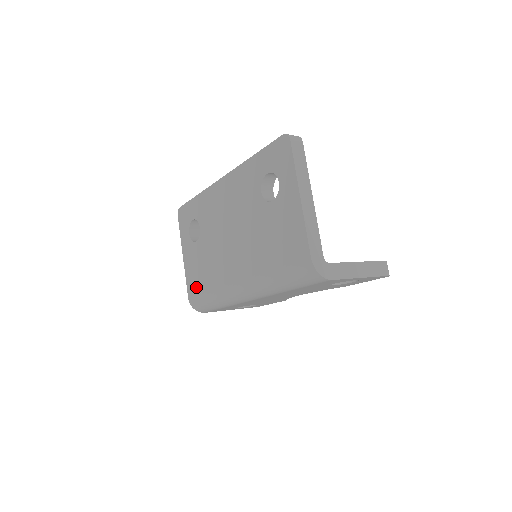
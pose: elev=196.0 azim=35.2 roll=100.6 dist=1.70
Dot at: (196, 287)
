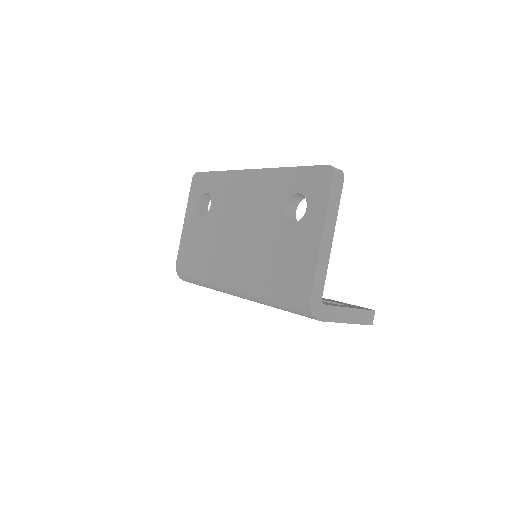
Dot at: (187, 258)
